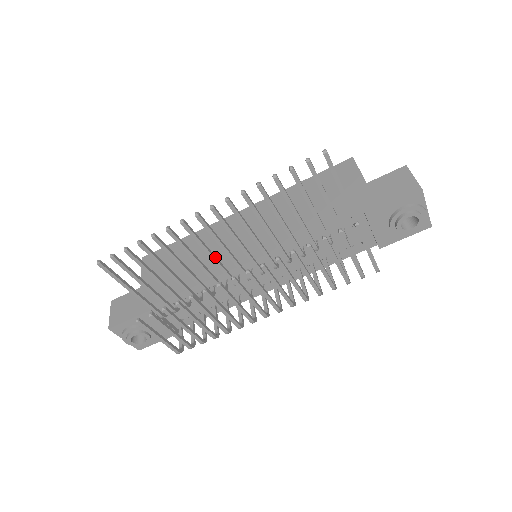
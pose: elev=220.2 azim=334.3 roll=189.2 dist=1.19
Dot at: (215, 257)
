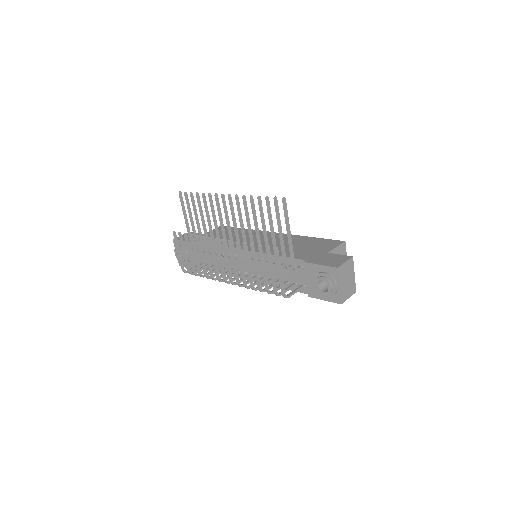
Dot at: occluded
